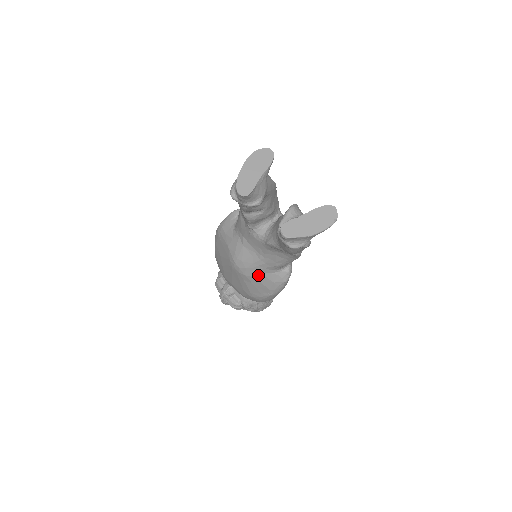
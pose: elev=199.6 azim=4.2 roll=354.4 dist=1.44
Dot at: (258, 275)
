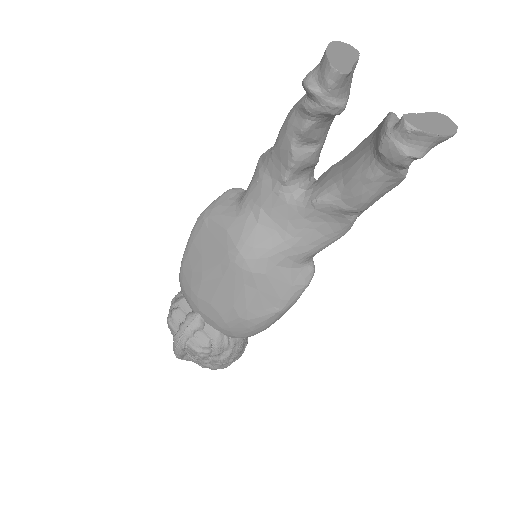
Dot at: (272, 271)
